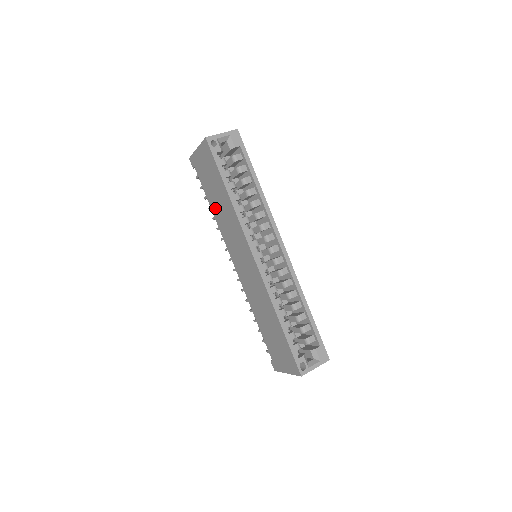
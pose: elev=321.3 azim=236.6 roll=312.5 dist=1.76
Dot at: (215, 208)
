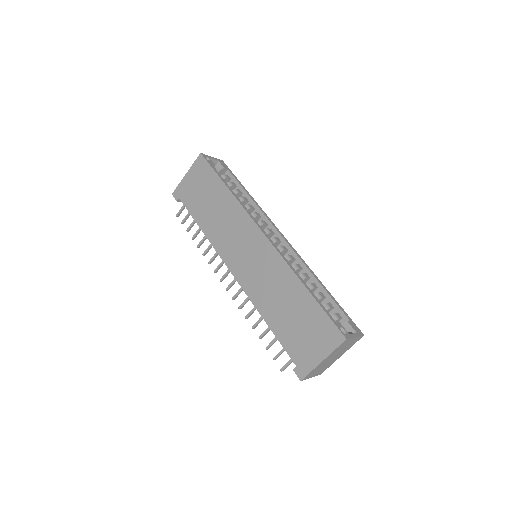
Dot at: (206, 221)
